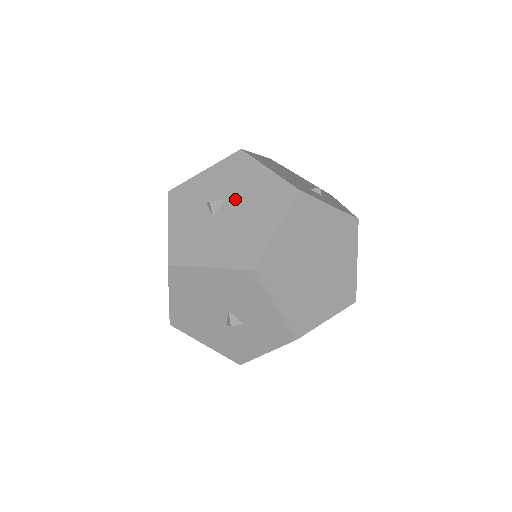
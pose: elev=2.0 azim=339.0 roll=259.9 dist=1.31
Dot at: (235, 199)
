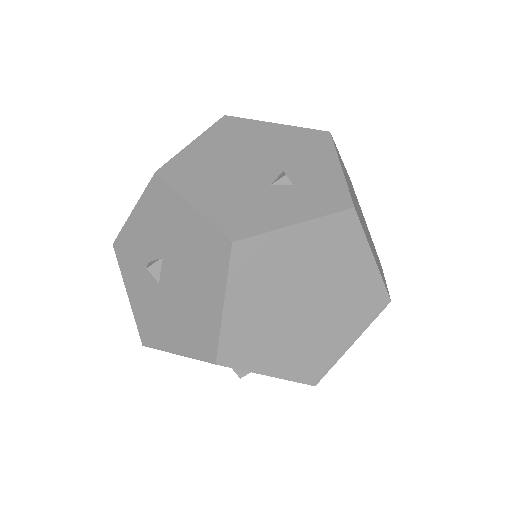
Dot at: (171, 257)
